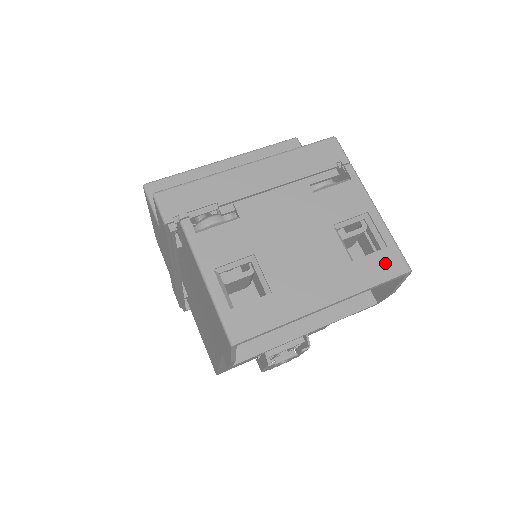
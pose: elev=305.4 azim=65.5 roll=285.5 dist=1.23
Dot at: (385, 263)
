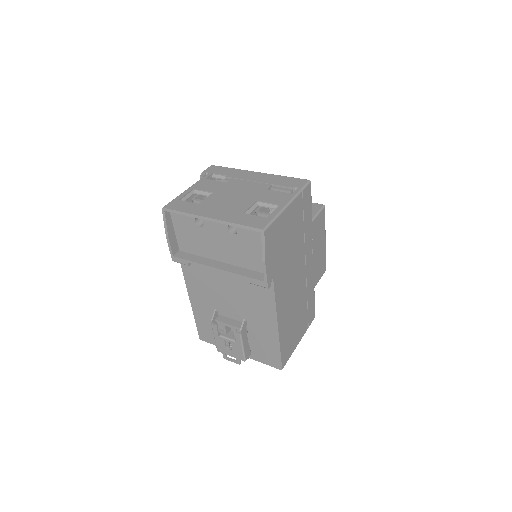
Dot at: (256, 221)
